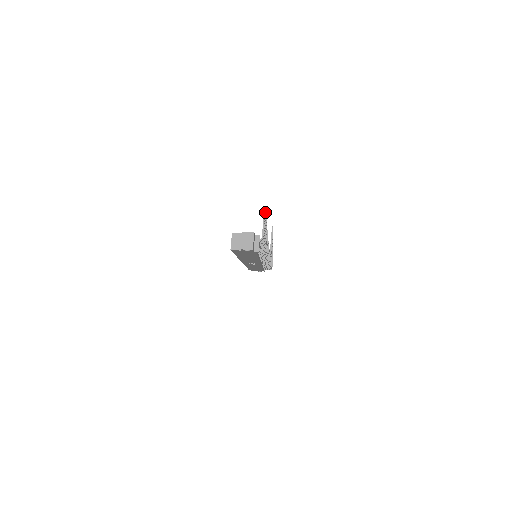
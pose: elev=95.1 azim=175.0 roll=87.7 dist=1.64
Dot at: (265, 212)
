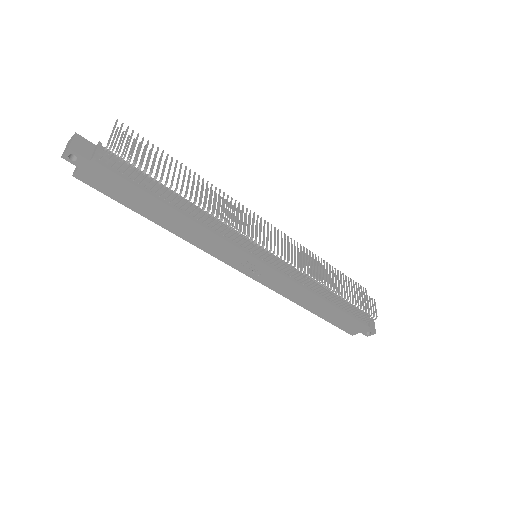
Dot at: (132, 131)
